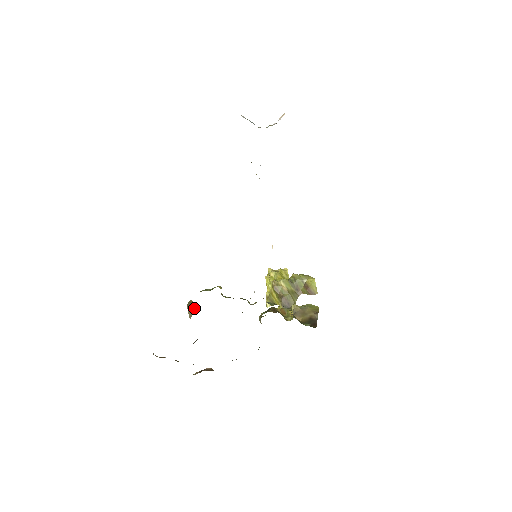
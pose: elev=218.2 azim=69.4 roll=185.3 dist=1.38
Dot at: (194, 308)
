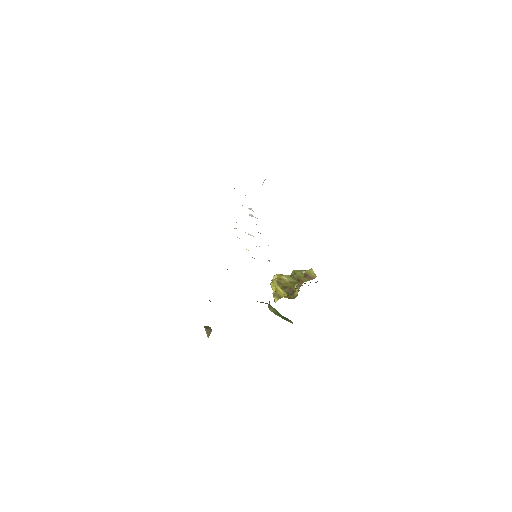
Dot at: occluded
